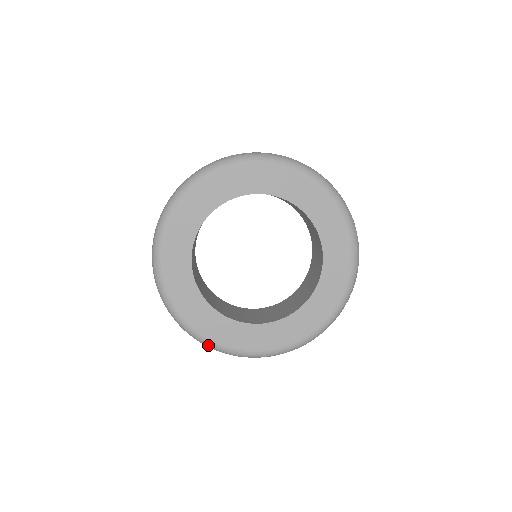
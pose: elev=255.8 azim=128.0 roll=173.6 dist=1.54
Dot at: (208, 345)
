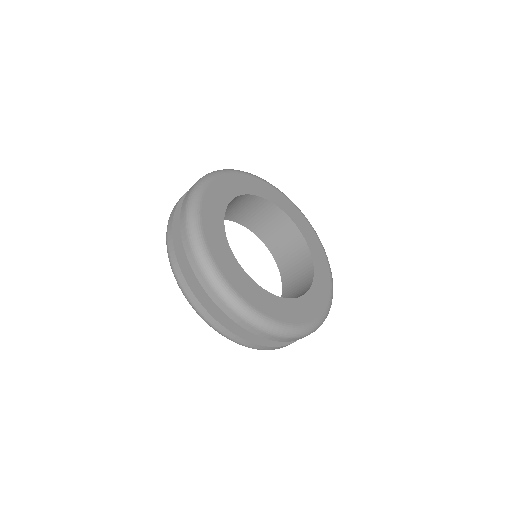
Dot at: (242, 308)
